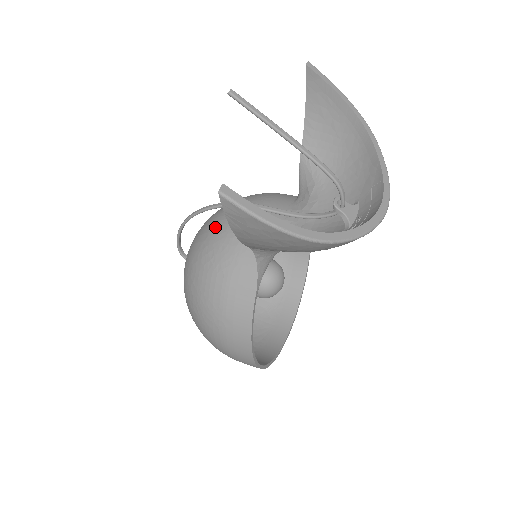
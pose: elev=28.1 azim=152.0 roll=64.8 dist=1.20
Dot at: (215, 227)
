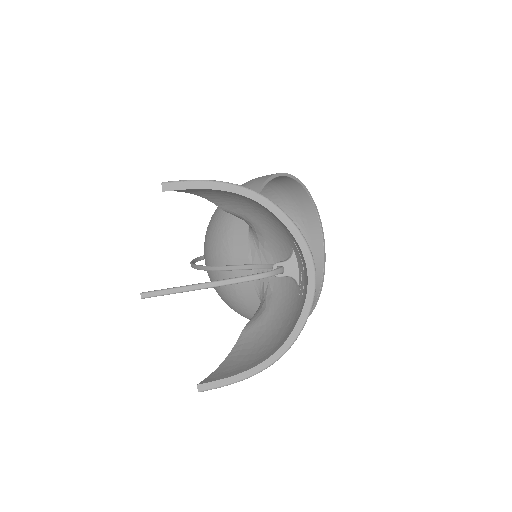
Dot at: (213, 278)
